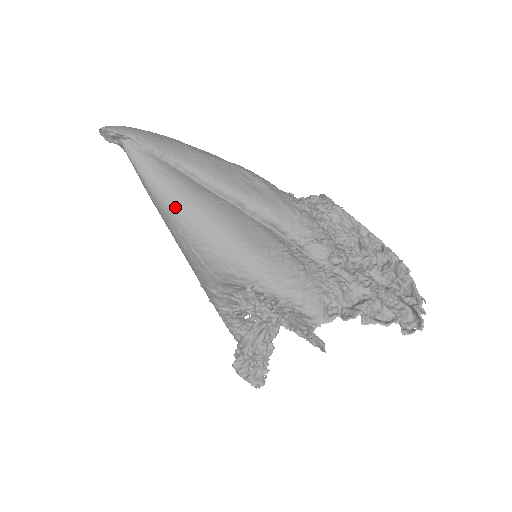
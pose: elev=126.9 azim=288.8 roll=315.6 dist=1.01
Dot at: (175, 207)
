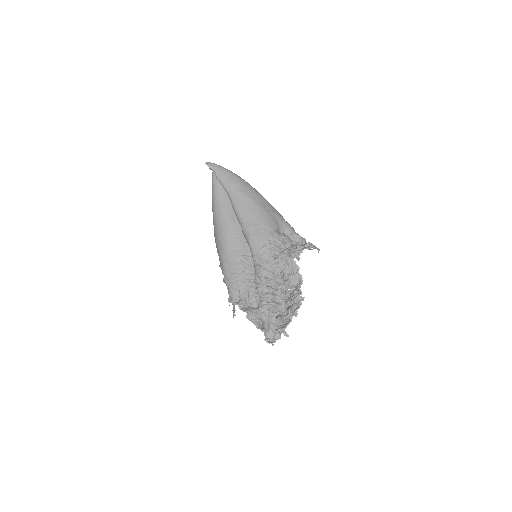
Dot at: (214, 212)
